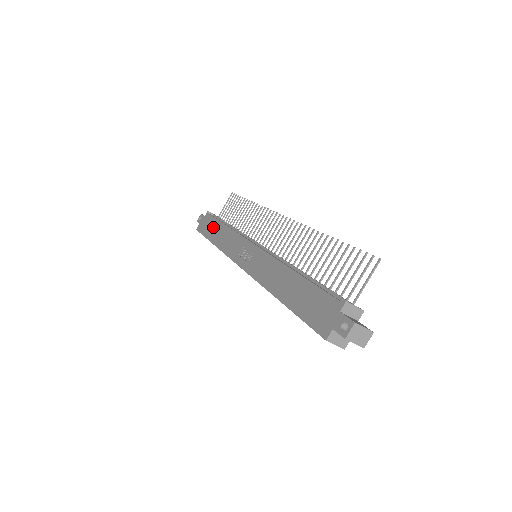
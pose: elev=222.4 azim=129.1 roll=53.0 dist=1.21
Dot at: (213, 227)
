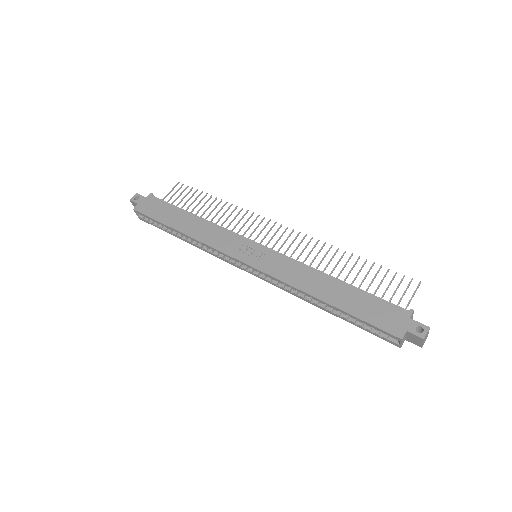
Dot at: (172, 213)
